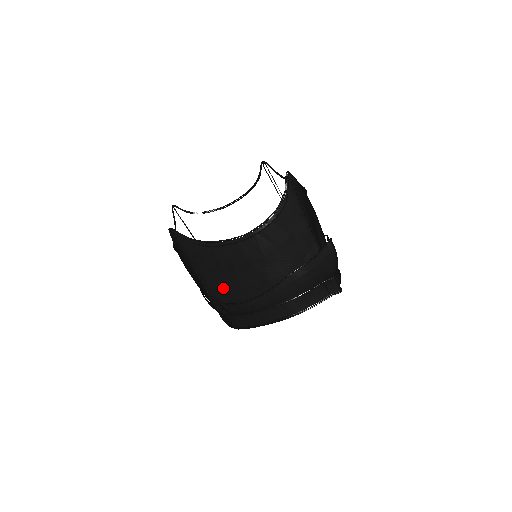
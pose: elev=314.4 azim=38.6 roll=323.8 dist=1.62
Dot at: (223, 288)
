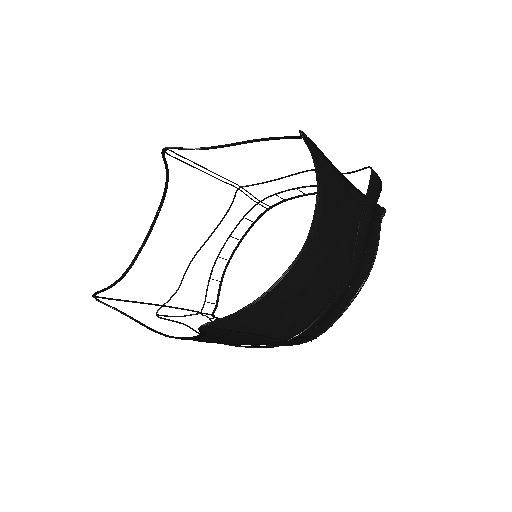
Dot at: (297, 321)
